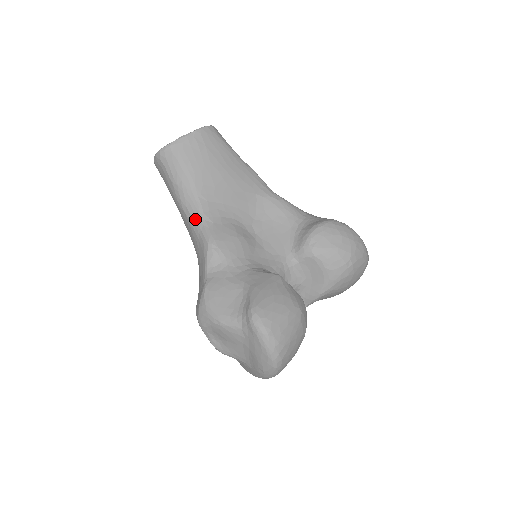
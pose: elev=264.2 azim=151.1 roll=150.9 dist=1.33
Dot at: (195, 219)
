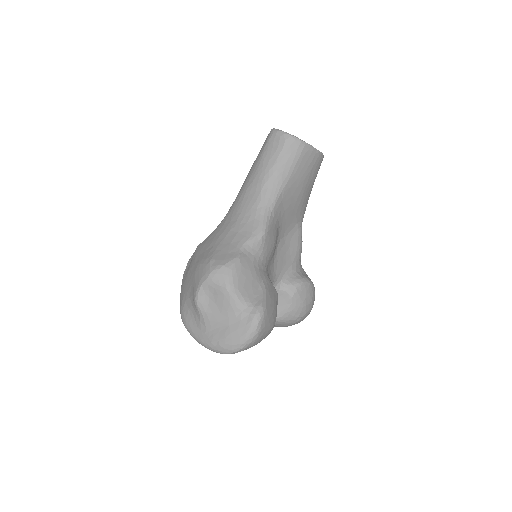
Dot at: (266, 203)
